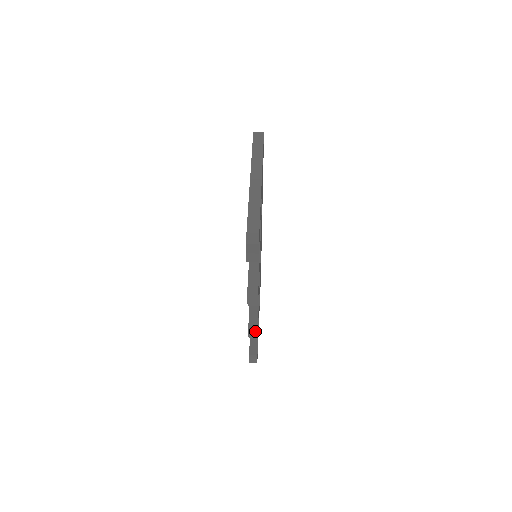
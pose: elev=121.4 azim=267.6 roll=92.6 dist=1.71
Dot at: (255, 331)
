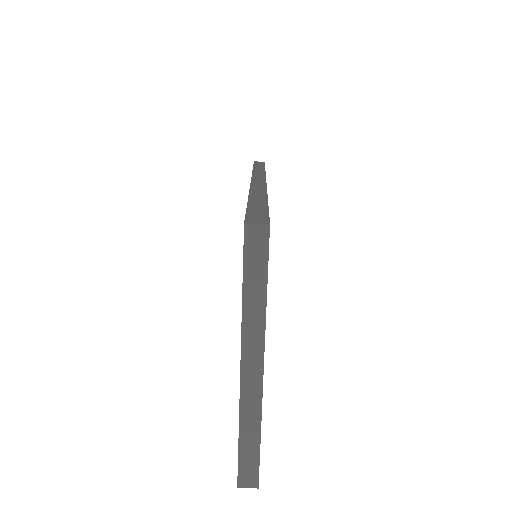
Dot at: occluded
